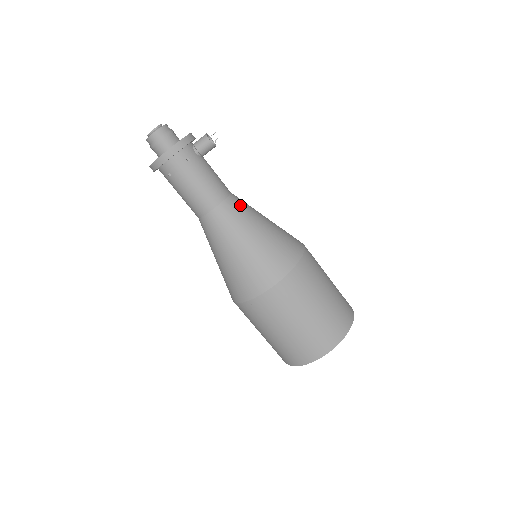
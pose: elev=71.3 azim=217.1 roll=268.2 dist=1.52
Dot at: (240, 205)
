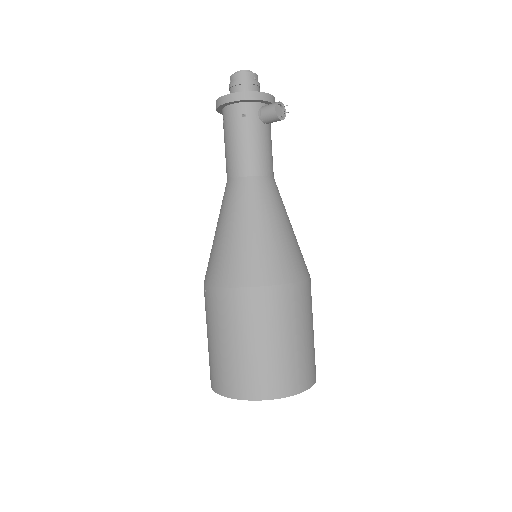
Dot at: (264, 192)
